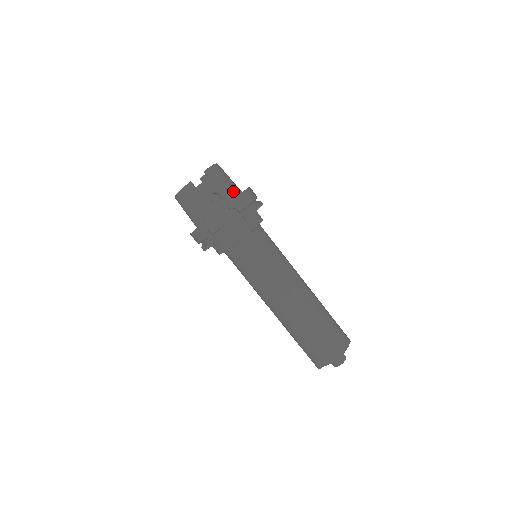
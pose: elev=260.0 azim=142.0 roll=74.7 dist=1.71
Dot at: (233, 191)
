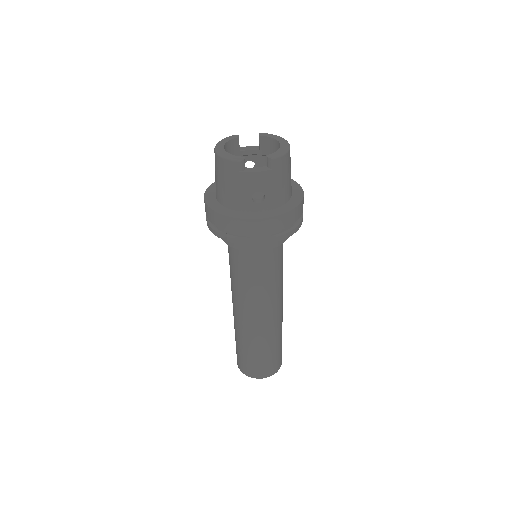
Dot at: (282, 197)
